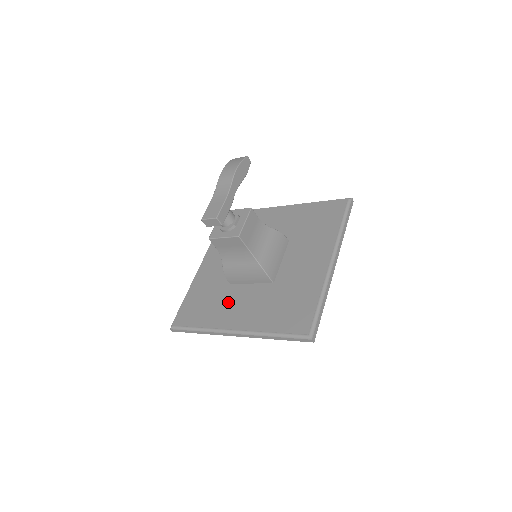
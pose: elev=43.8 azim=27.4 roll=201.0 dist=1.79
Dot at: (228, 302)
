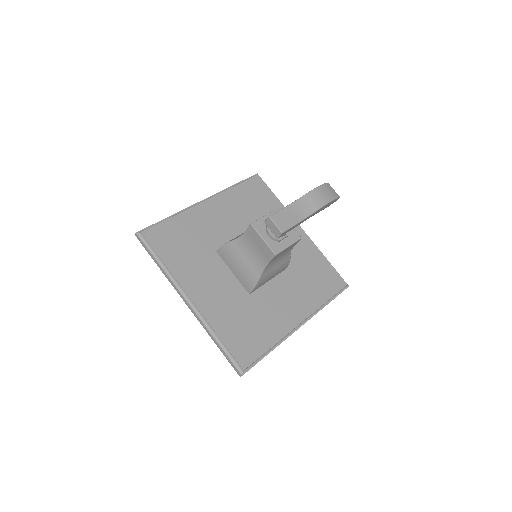
Dot at: (204, 269)
